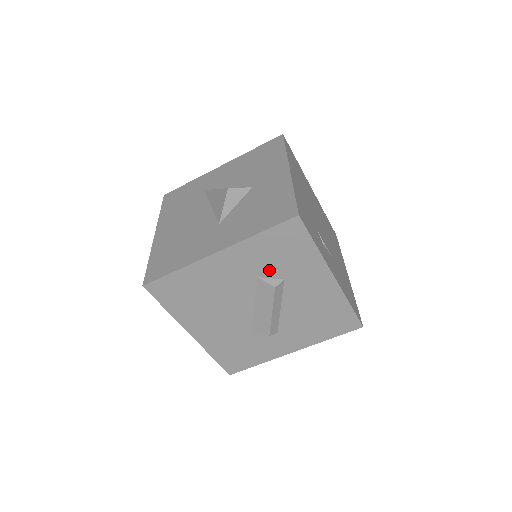
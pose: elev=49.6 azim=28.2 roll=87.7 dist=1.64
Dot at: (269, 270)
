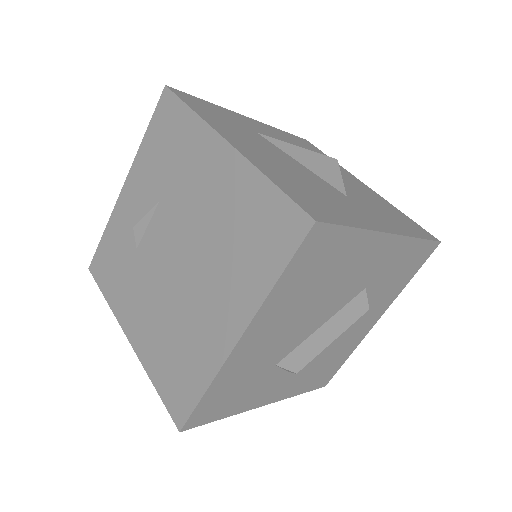
Dot at: (376, 285)
